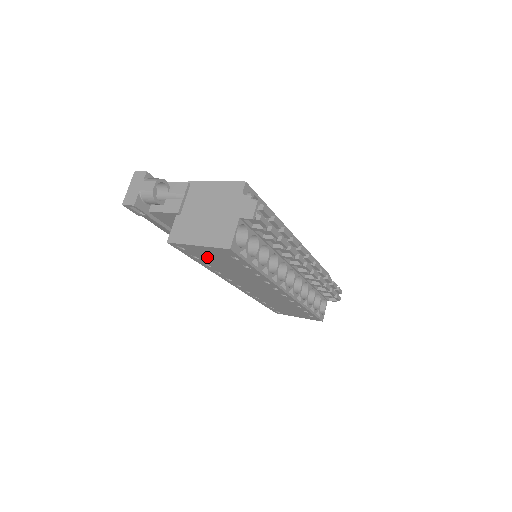
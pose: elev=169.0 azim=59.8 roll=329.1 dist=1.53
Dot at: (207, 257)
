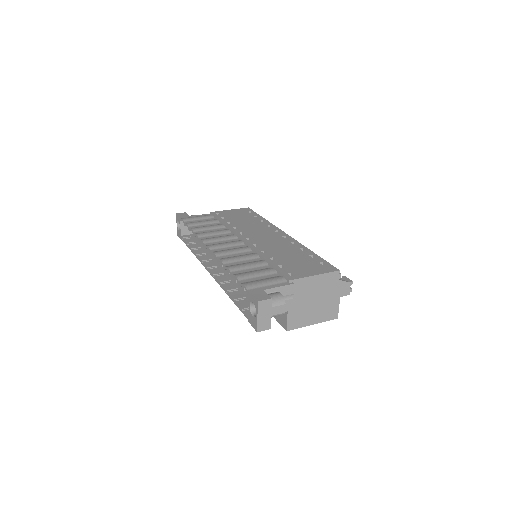
Dot at: occluded
